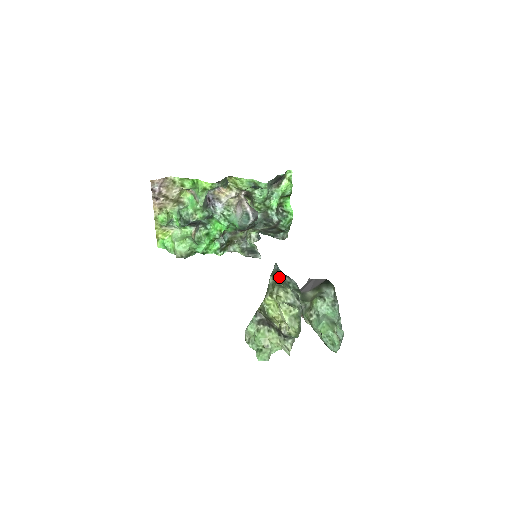
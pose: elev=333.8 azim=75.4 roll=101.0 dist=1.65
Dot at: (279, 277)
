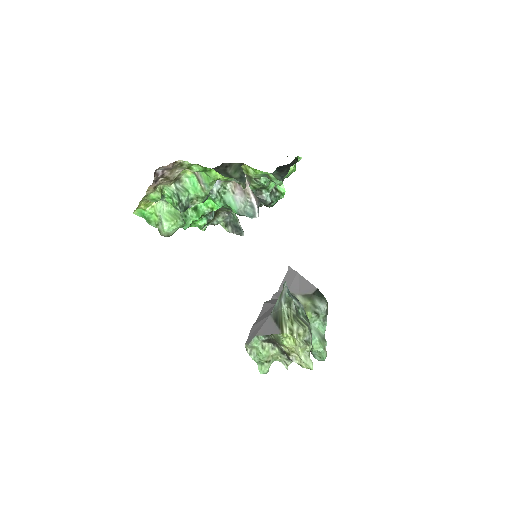
Dot at: (294, 307)
